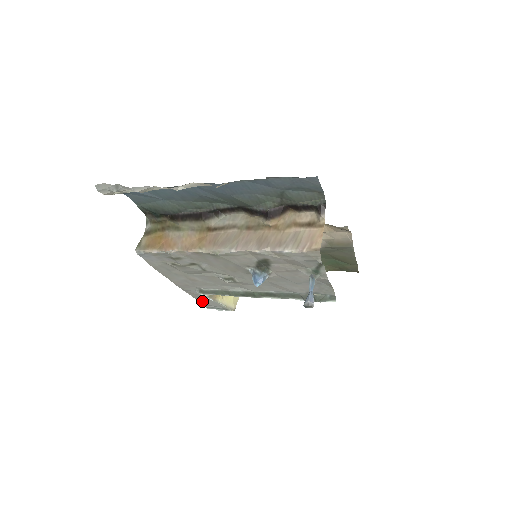
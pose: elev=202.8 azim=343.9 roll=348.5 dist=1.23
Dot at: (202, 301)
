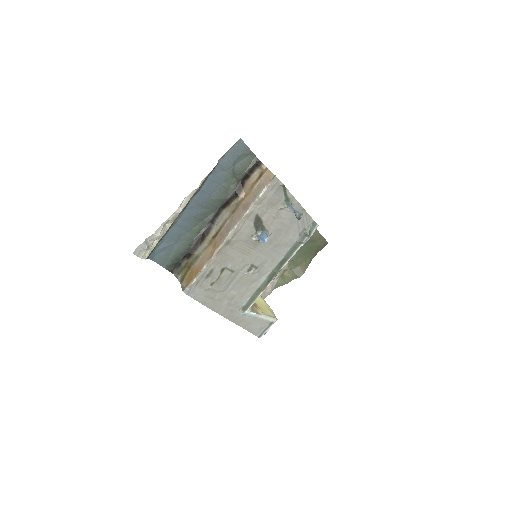
Dot at: (252, 329)
